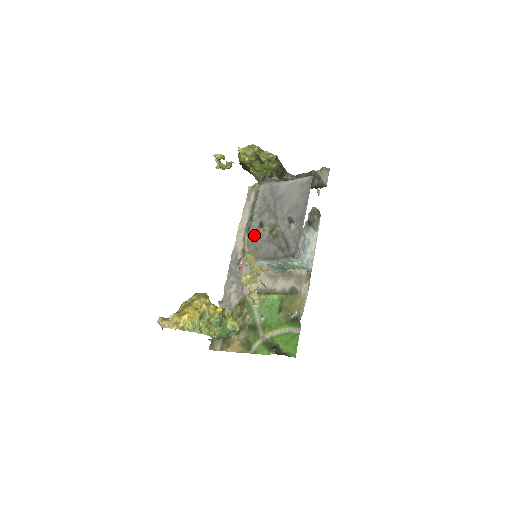
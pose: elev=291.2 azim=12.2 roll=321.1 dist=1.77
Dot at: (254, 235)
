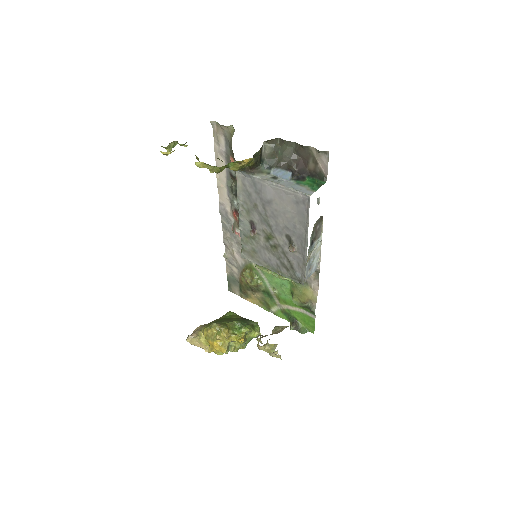
Dot at: (247, 234)
